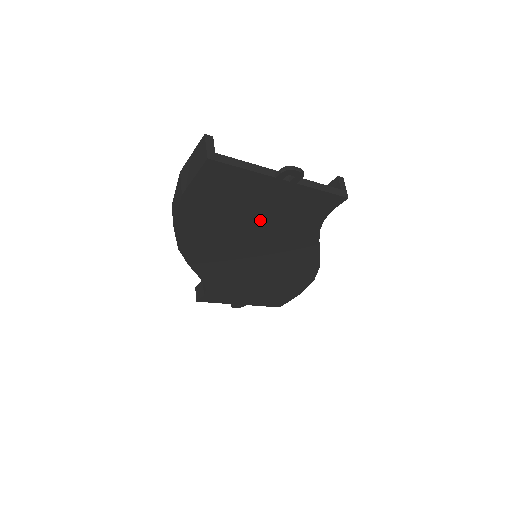
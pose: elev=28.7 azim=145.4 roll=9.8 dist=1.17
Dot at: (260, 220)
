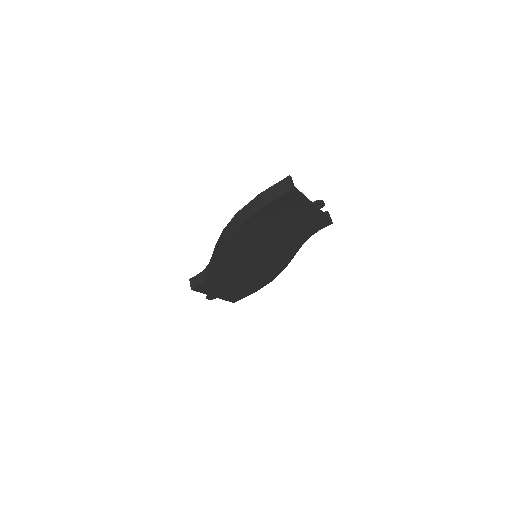
Dot at: (283, 230)
